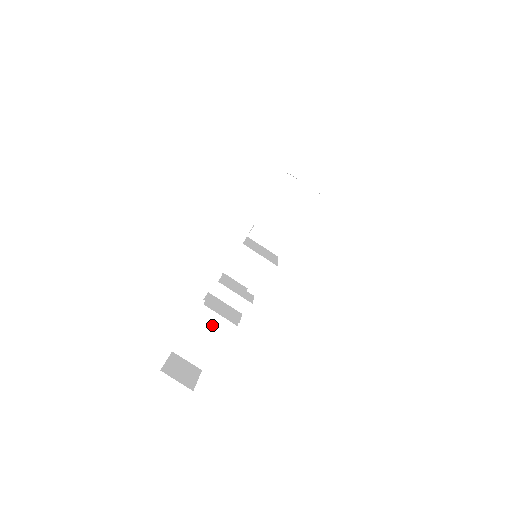
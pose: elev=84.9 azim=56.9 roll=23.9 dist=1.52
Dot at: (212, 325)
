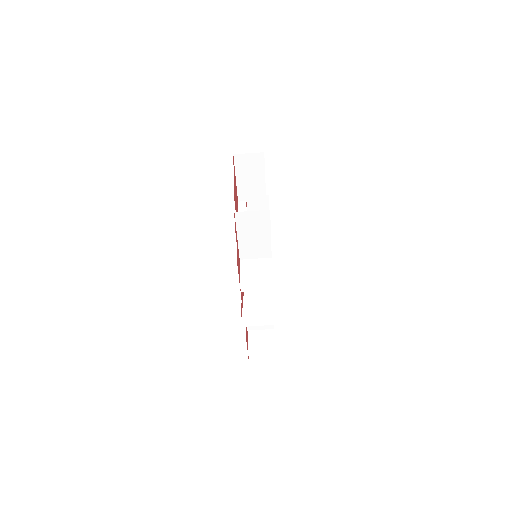
Dot at: occluded
